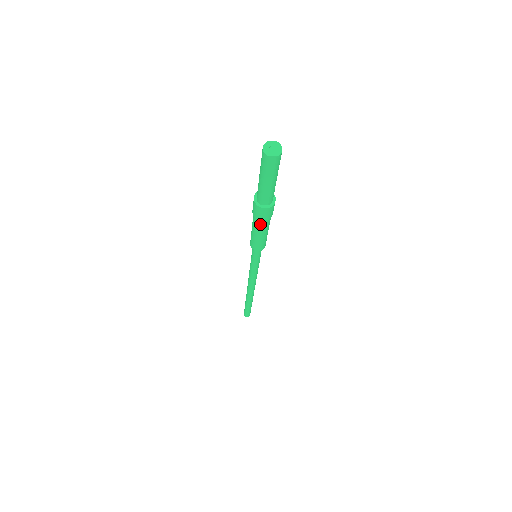
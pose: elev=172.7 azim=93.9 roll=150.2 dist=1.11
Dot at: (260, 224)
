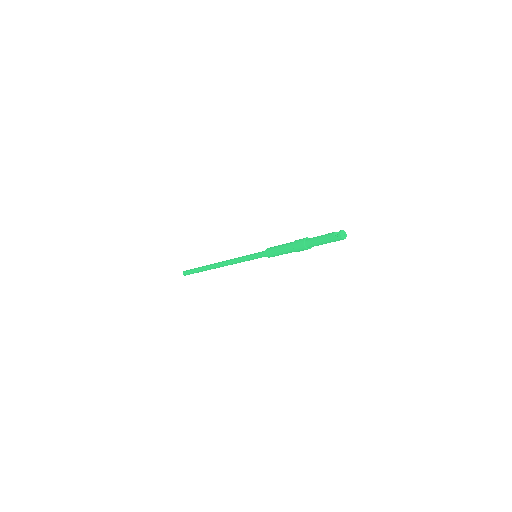
Dot at: occluded
